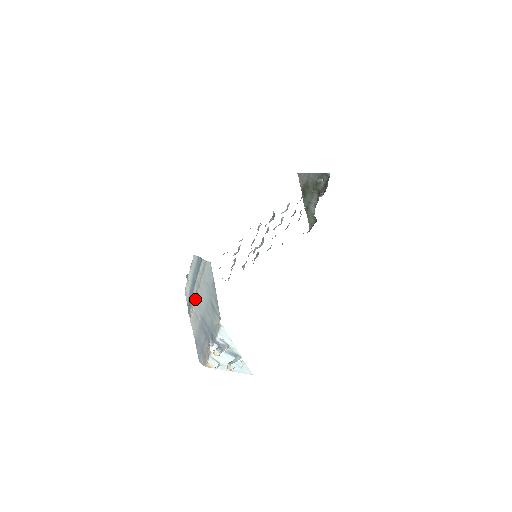
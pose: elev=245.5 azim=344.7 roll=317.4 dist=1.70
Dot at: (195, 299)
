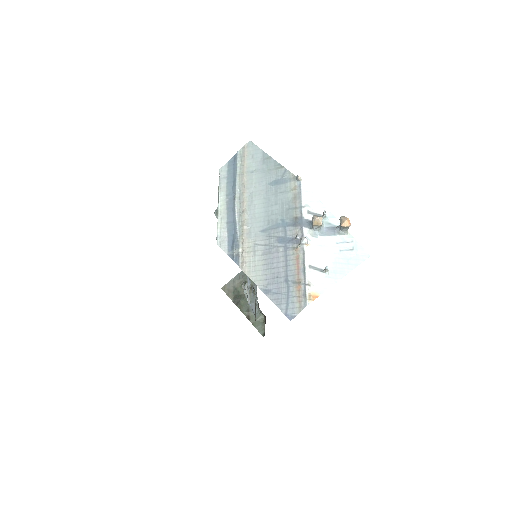
Dot at: (242, 219)
